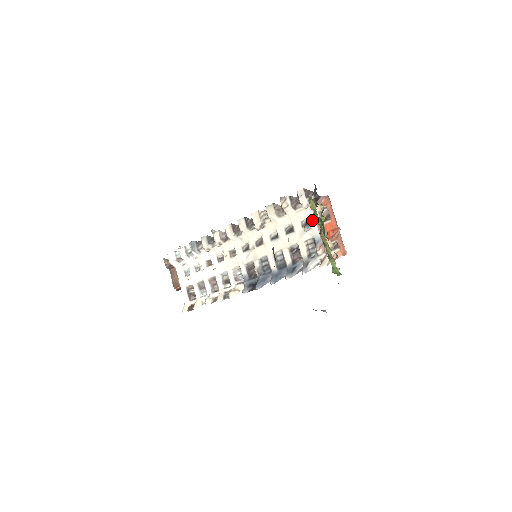
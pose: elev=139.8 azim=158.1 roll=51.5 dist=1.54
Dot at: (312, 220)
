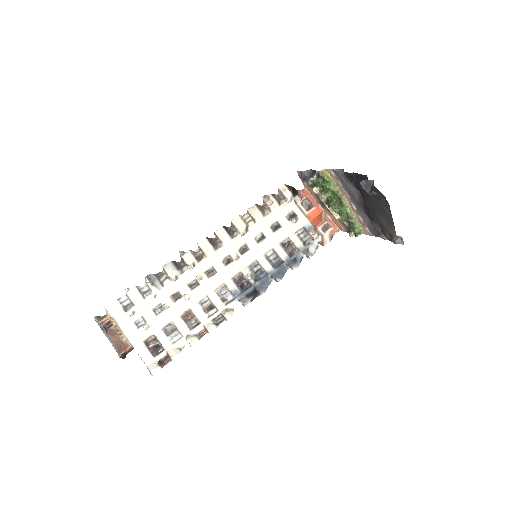
Dot at: (297, 212)
